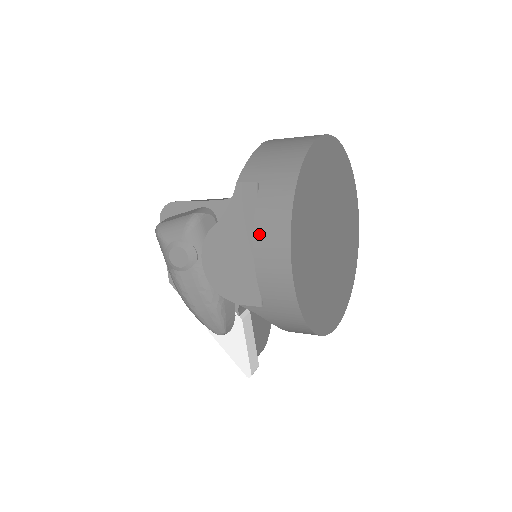
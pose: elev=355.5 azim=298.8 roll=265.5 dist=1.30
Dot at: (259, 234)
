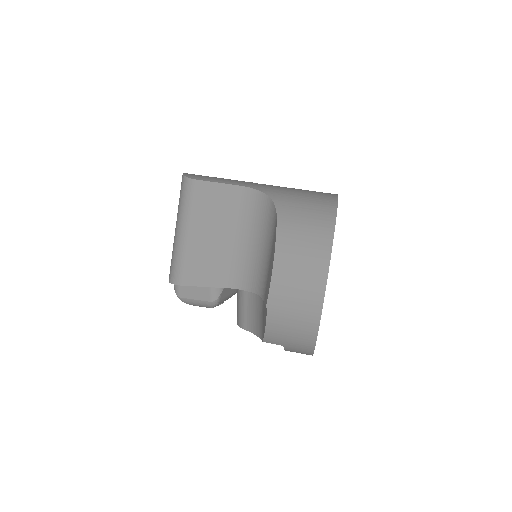
Dot at: occluded
